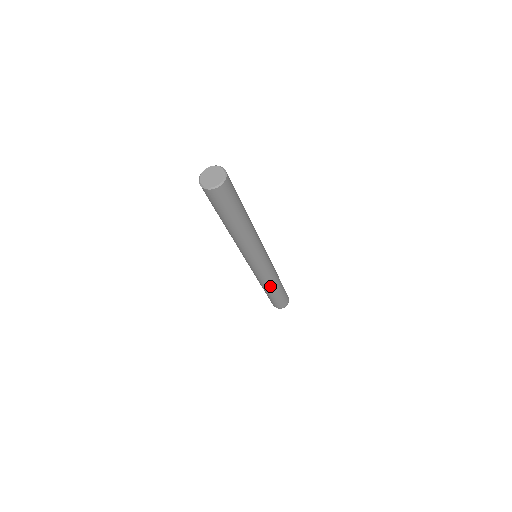
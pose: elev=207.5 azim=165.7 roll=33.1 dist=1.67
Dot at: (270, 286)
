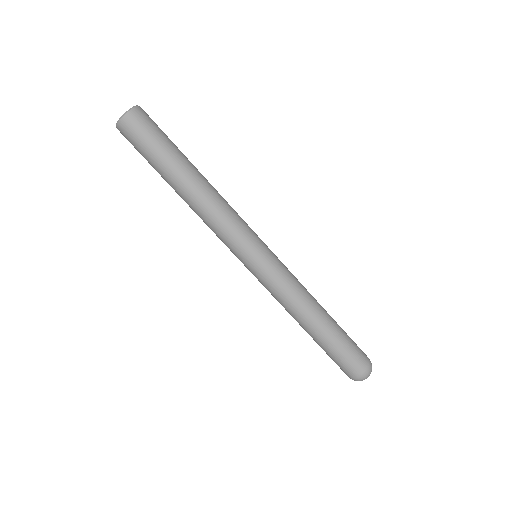
Dot at: (305, 311)
